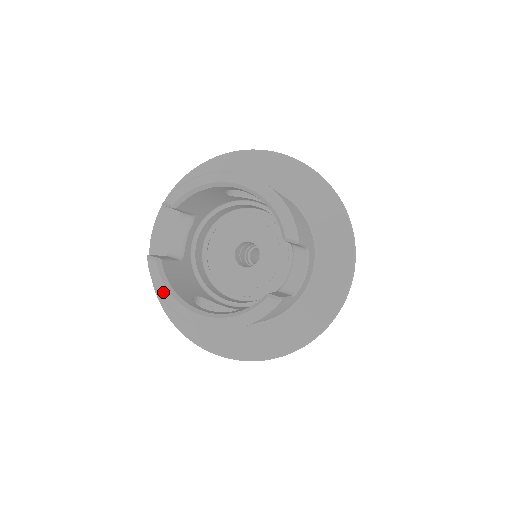
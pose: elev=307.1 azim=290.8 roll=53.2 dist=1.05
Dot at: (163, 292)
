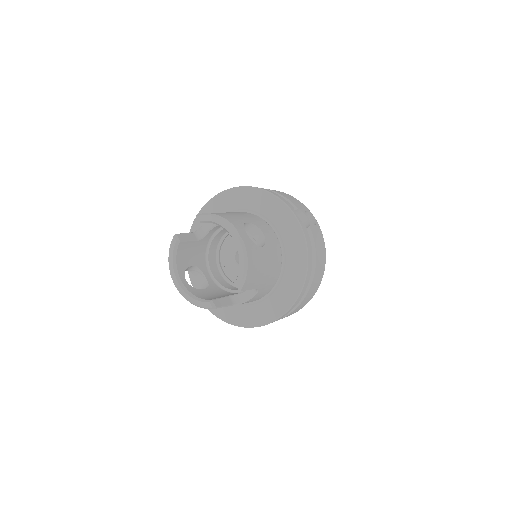
Dot at: (170, 258)
